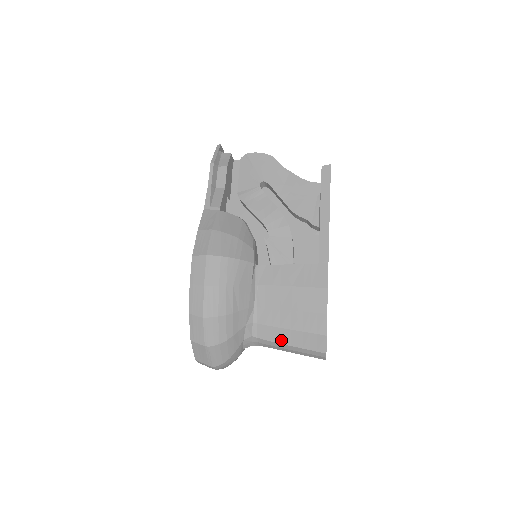
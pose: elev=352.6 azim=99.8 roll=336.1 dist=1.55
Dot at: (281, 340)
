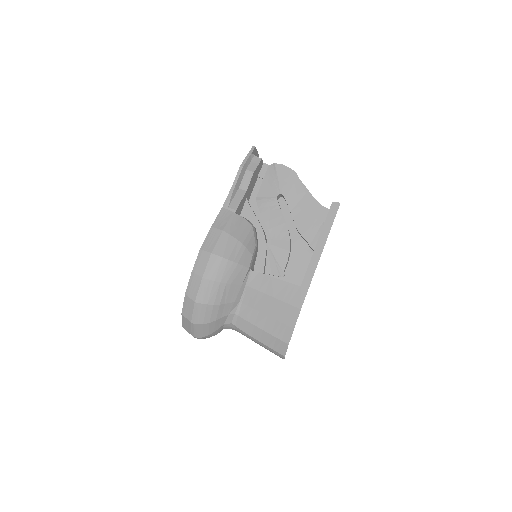
Dot at: (253, 334)
